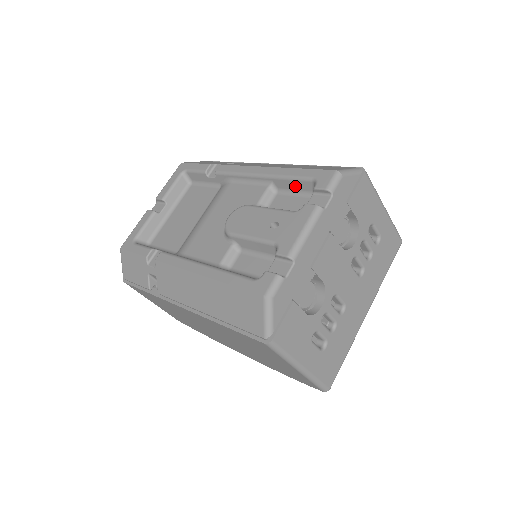
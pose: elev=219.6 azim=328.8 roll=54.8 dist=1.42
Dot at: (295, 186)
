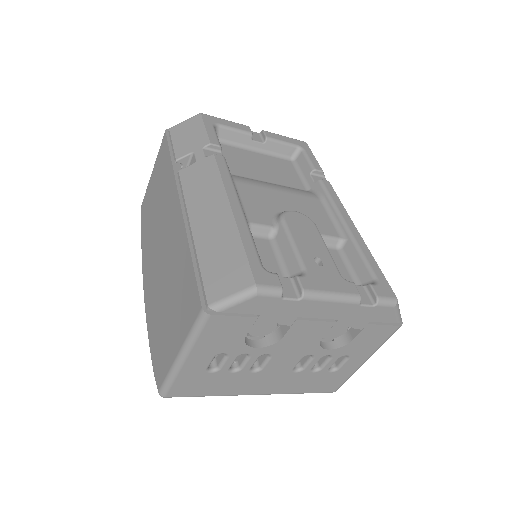
Dot at: (357, 264)
